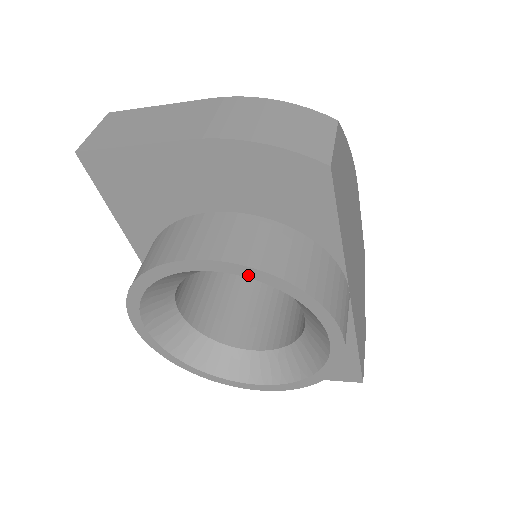
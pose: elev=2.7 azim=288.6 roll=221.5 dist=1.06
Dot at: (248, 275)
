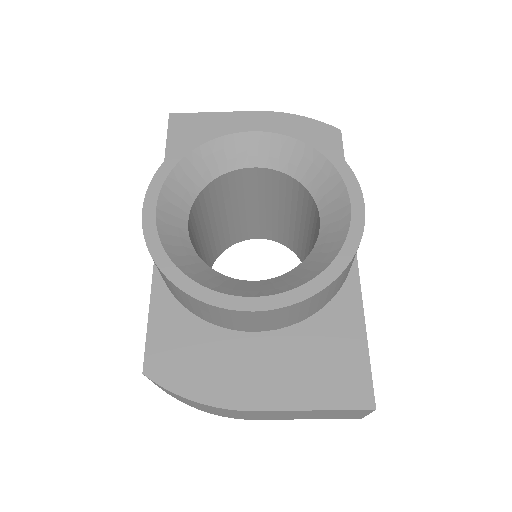
Dot at: (290, 134)
